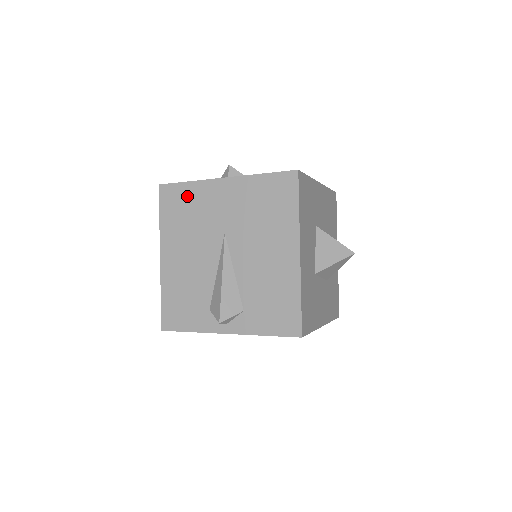
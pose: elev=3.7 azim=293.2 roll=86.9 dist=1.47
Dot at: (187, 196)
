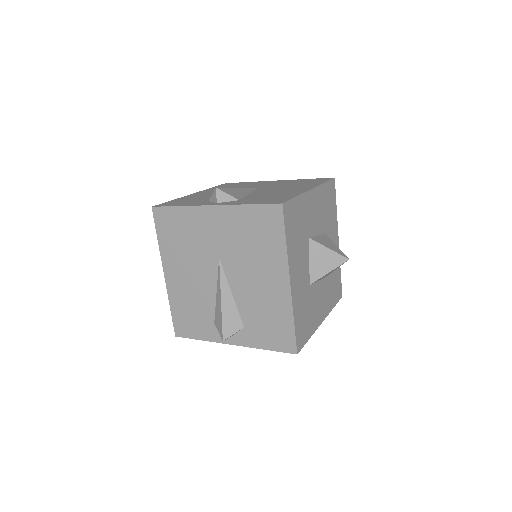
Dot at: (180, 220)
